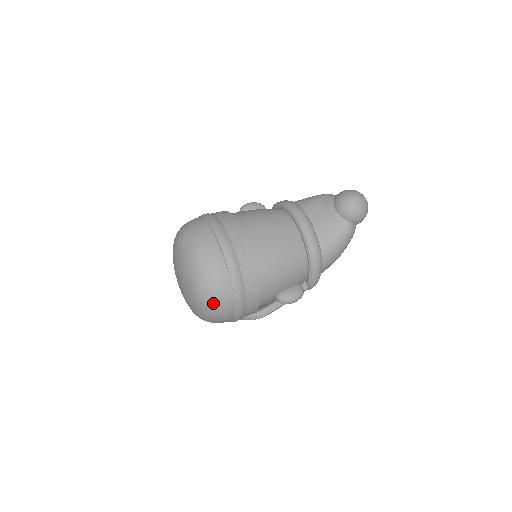
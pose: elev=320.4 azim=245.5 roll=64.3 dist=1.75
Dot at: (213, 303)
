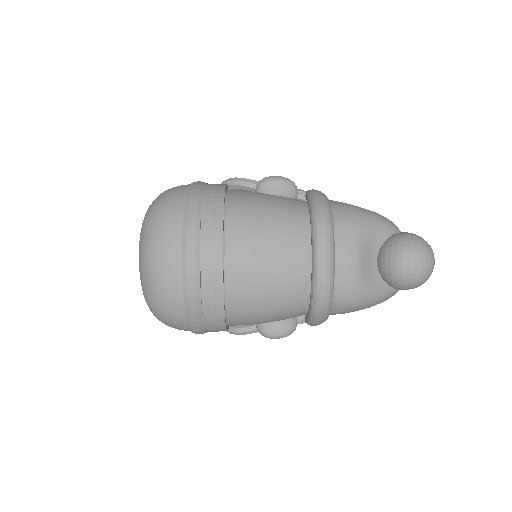
Dot at: (162, 321)
